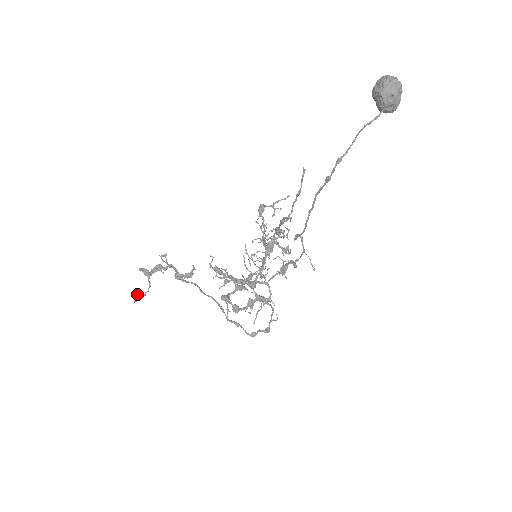
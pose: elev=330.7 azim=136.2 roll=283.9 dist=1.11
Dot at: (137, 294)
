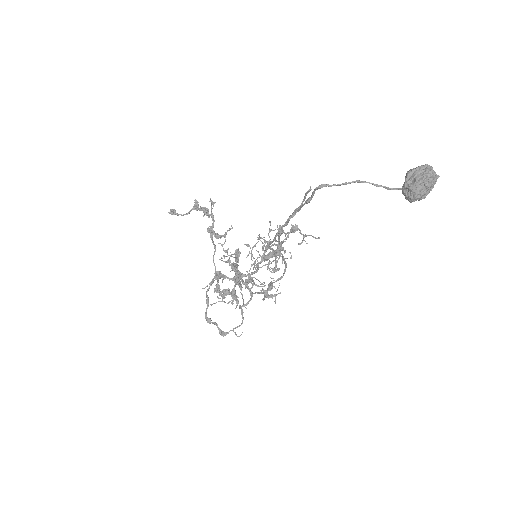
Dot at: occluded
